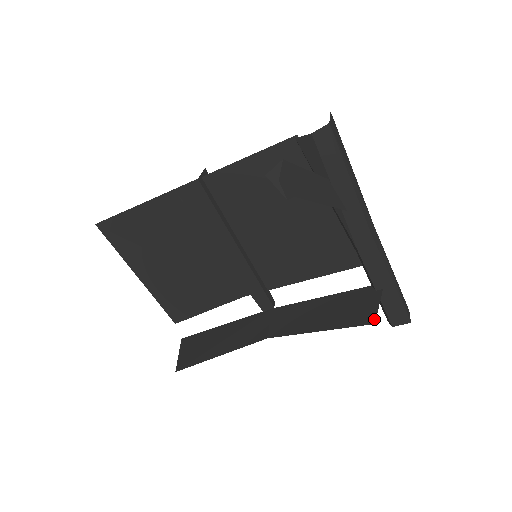
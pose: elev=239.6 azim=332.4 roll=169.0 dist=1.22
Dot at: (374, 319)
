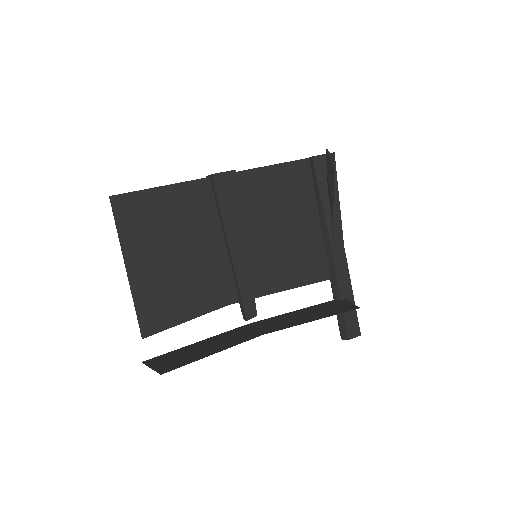
Dot at: (357, 307)
